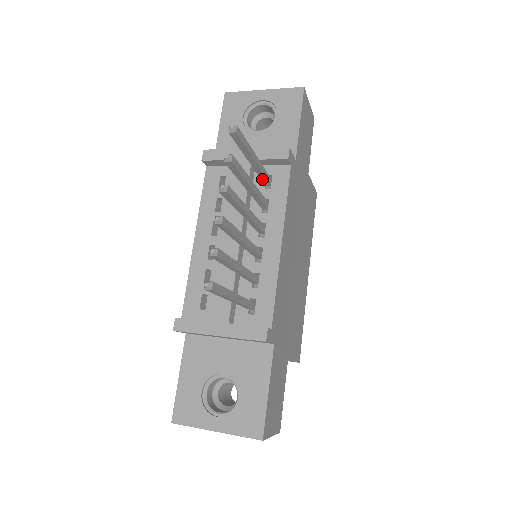
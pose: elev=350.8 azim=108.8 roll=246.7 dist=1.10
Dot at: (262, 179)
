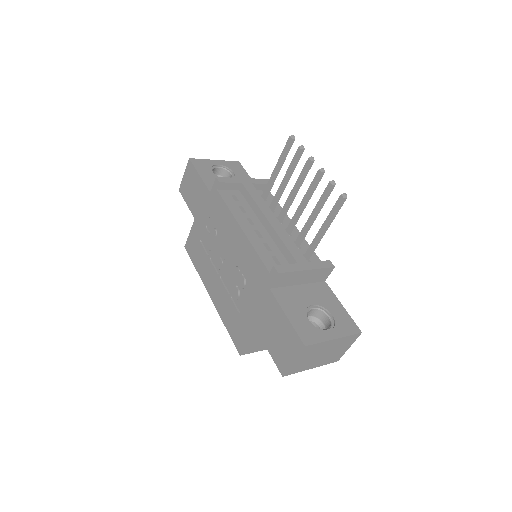
Dot at: (267, 192)
